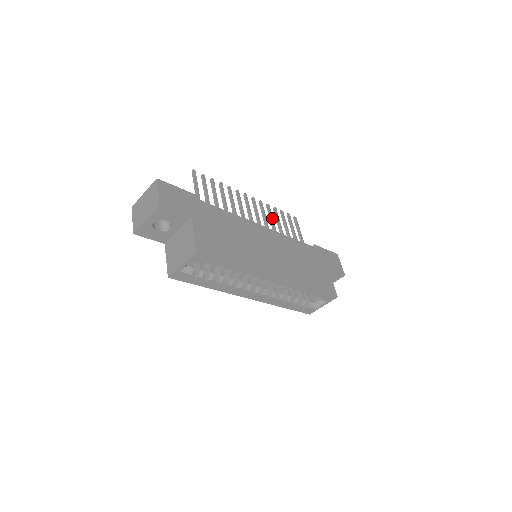
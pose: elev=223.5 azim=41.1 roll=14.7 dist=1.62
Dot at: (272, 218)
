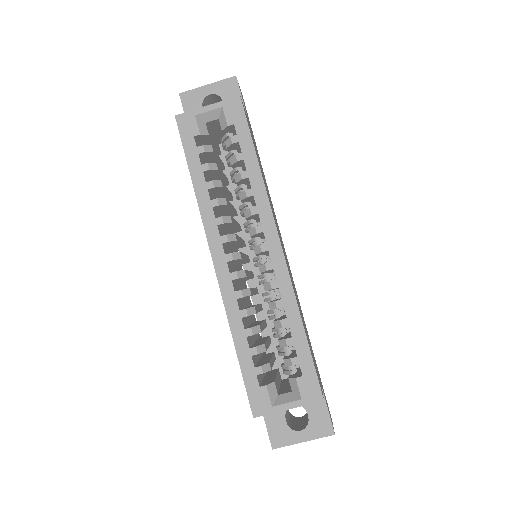
Dot at: occluded
